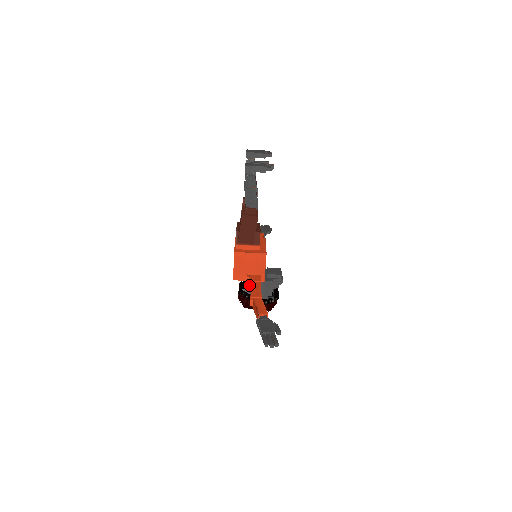
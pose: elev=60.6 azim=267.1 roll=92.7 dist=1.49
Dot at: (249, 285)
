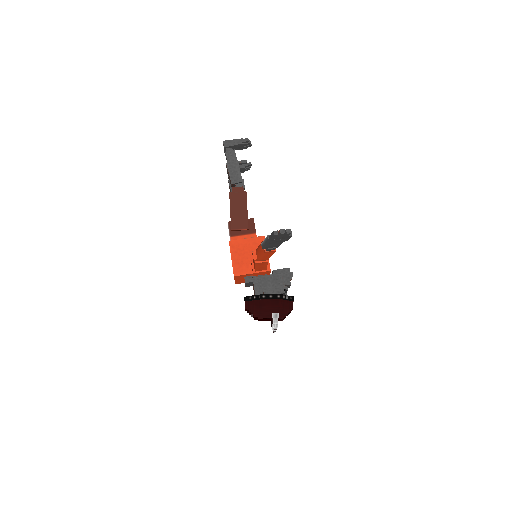
Dot at: (252, 266)
